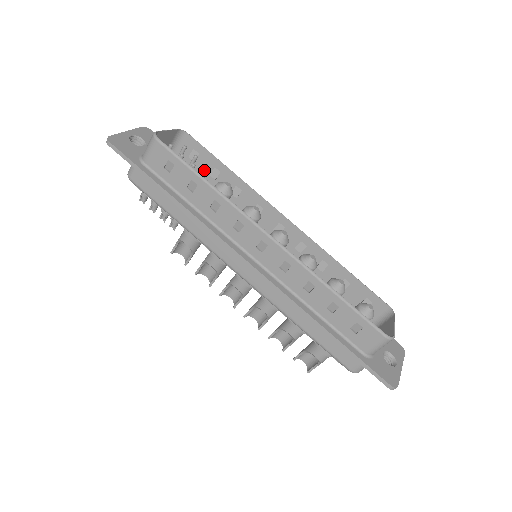
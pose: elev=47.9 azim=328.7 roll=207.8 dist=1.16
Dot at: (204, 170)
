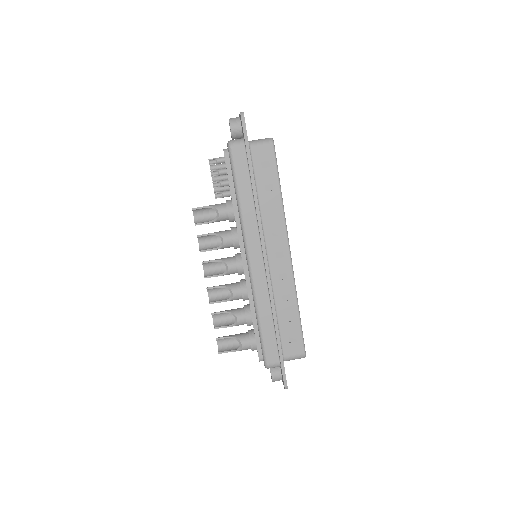
Dot at: occluded
